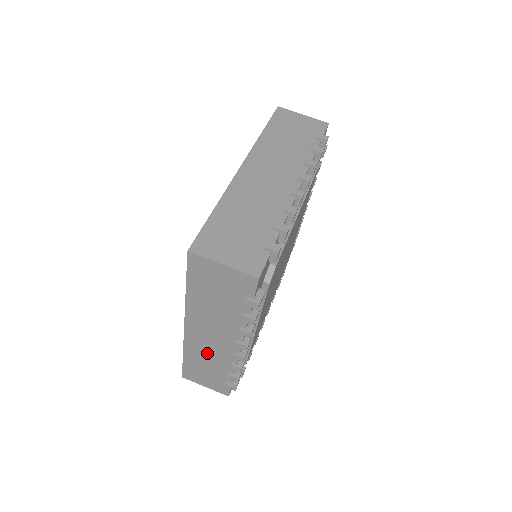
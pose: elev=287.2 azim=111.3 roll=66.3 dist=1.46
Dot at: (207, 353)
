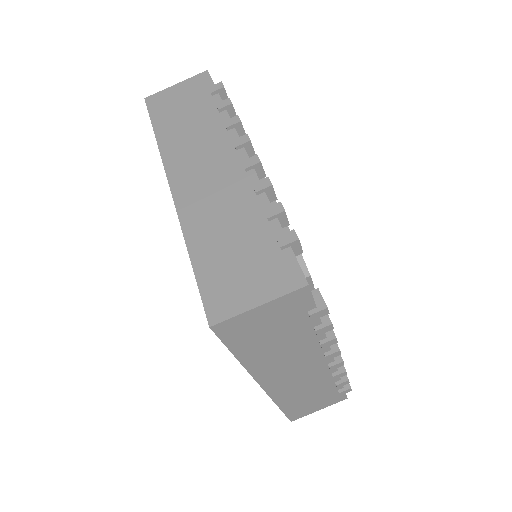
Dot at: (301, 387)
